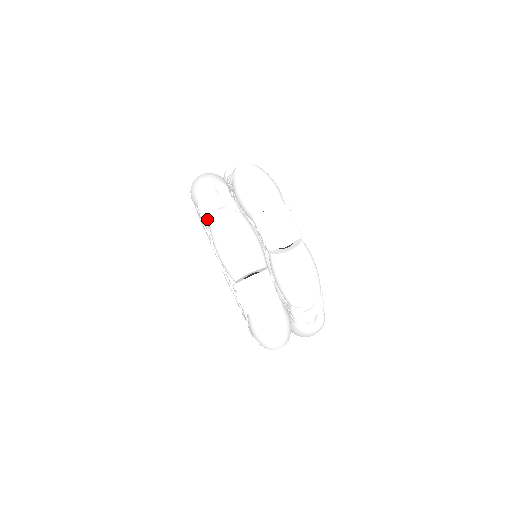
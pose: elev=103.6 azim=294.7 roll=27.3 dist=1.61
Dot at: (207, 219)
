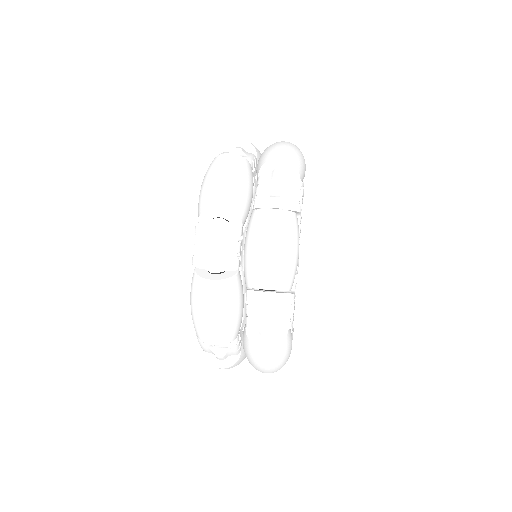
Dot at: occluded
